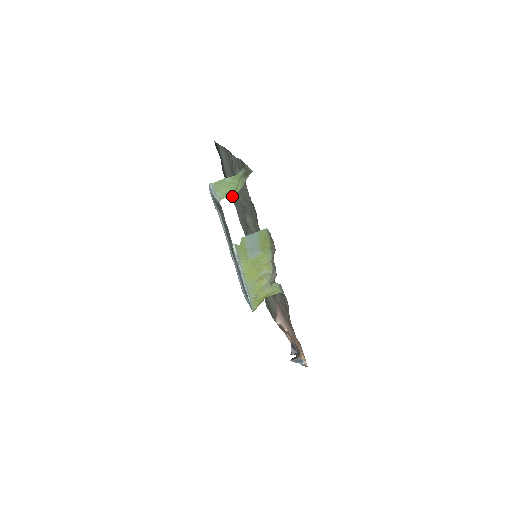
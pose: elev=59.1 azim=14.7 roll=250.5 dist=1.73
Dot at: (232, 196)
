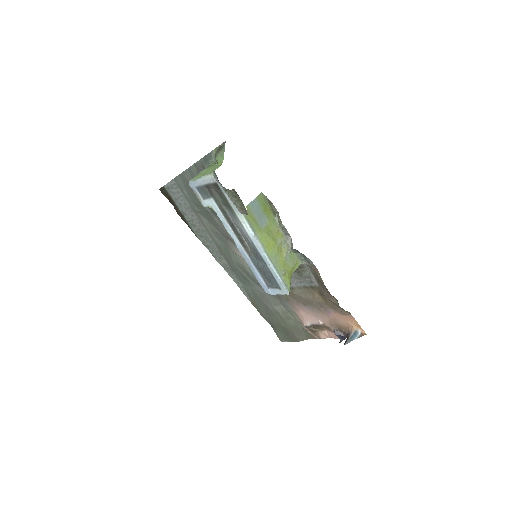
Dot at: (198, 235)
